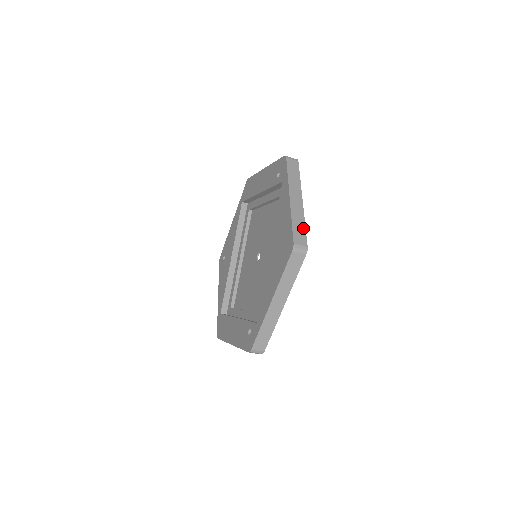
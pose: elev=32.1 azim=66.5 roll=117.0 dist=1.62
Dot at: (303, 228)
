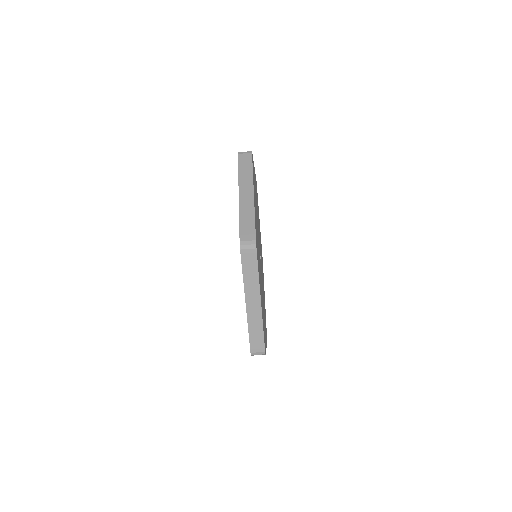
Dot at: occluded
